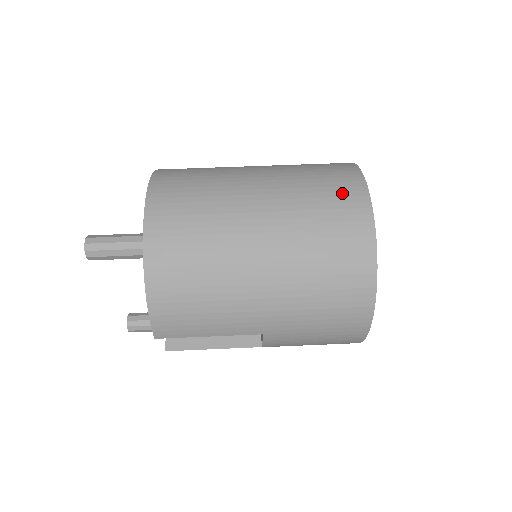
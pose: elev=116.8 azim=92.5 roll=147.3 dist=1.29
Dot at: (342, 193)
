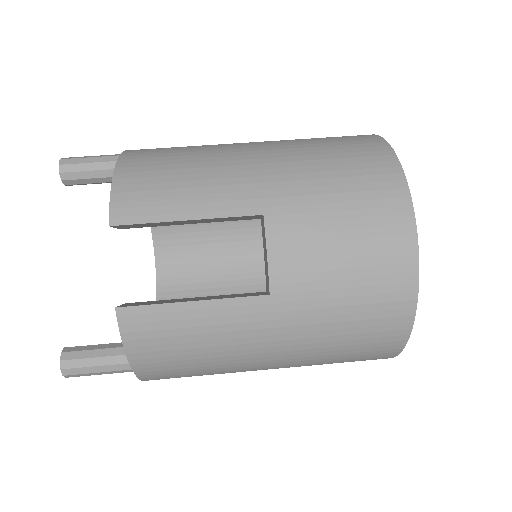
Dot at: occluded
